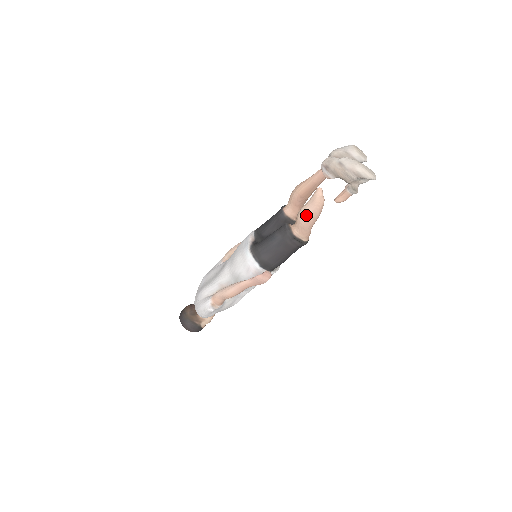
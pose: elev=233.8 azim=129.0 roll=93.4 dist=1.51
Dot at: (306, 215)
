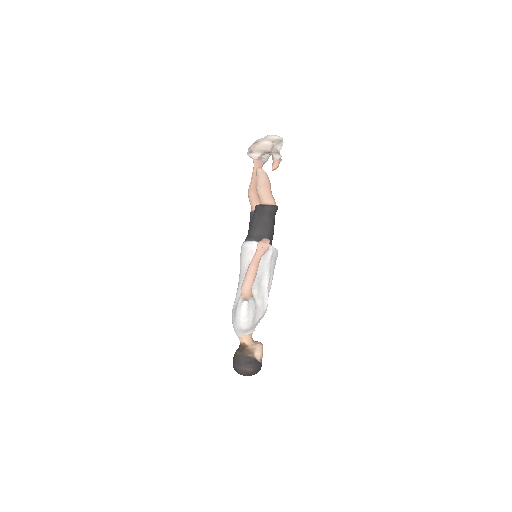
Dot at: (261, 185)
